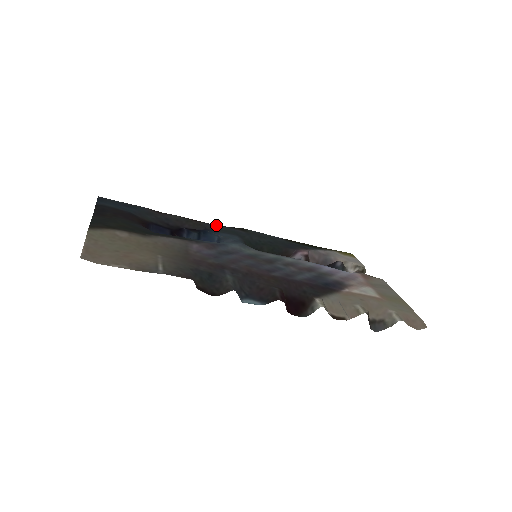
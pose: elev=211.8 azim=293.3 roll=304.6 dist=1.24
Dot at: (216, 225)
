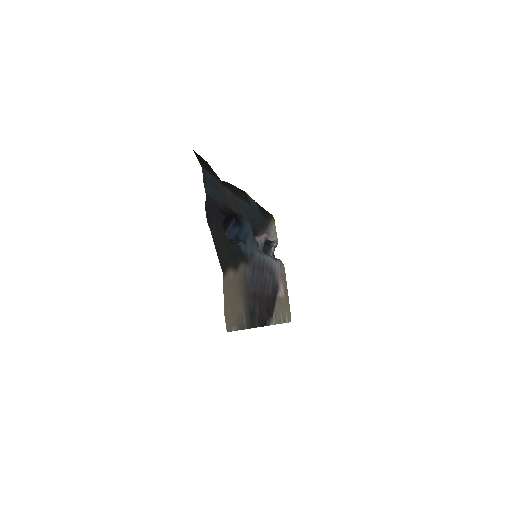
Dot at: (241, 200)
